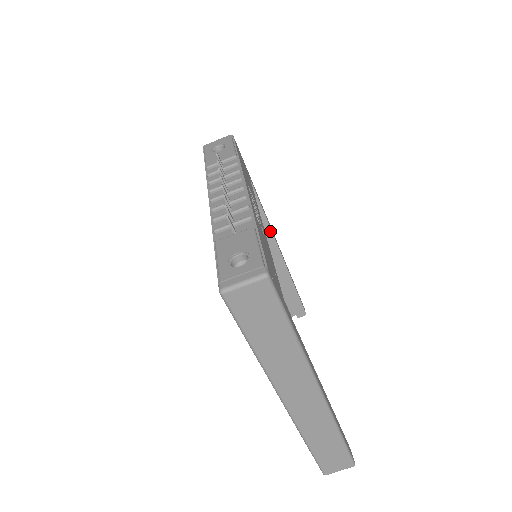
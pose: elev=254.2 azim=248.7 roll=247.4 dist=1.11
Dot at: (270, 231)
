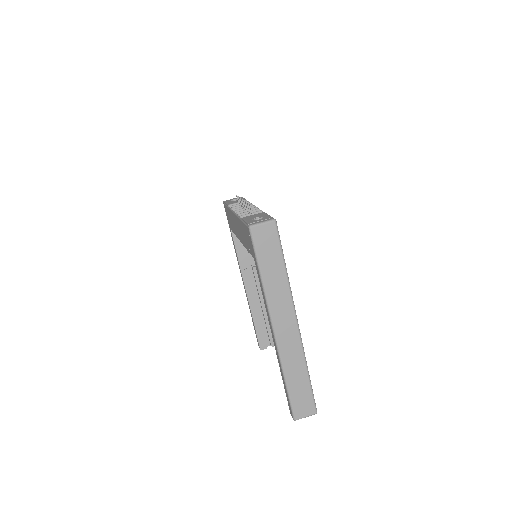
Dot at: occluded
